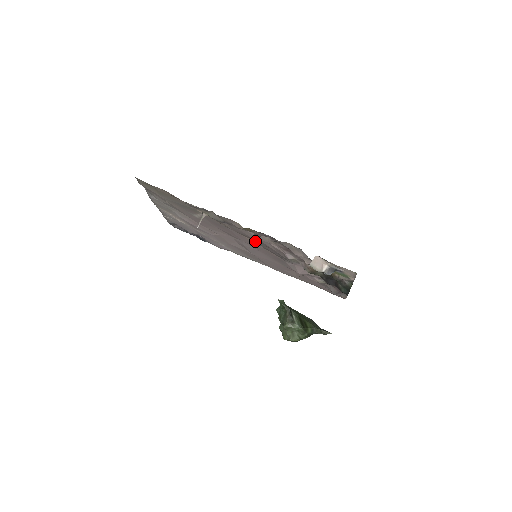
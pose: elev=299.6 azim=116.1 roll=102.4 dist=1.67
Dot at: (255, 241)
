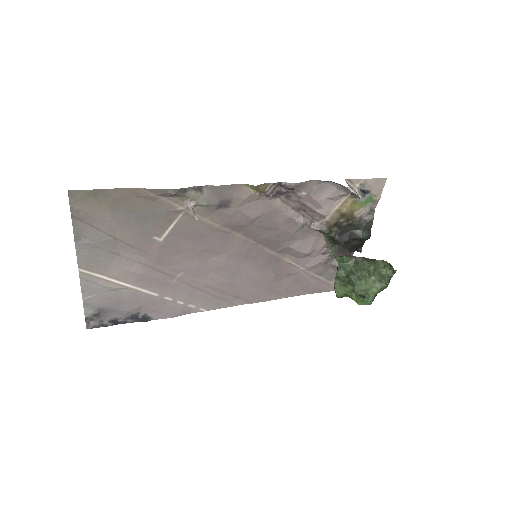
Dot at: (249, 234)
